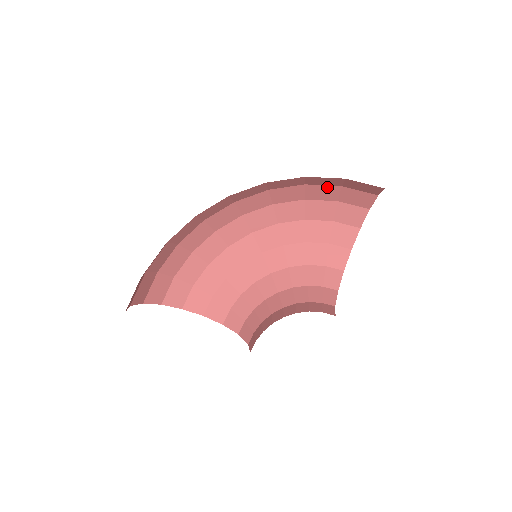
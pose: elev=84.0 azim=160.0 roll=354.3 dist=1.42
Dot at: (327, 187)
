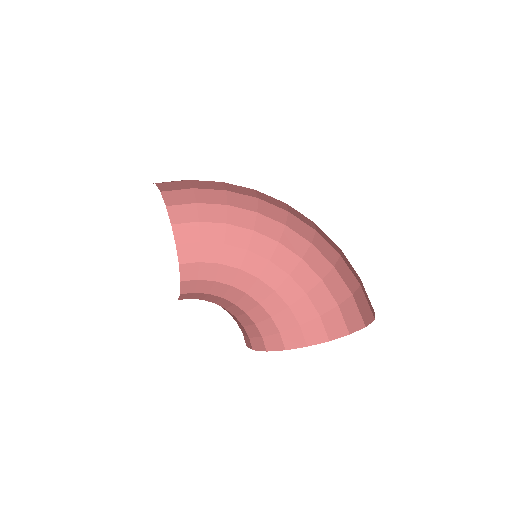
Dot at: (344, 285)
